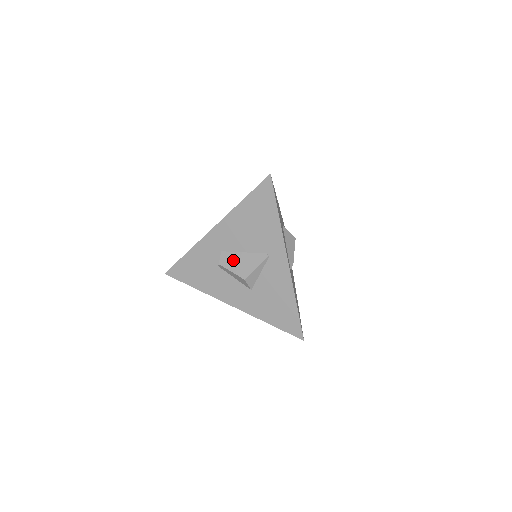
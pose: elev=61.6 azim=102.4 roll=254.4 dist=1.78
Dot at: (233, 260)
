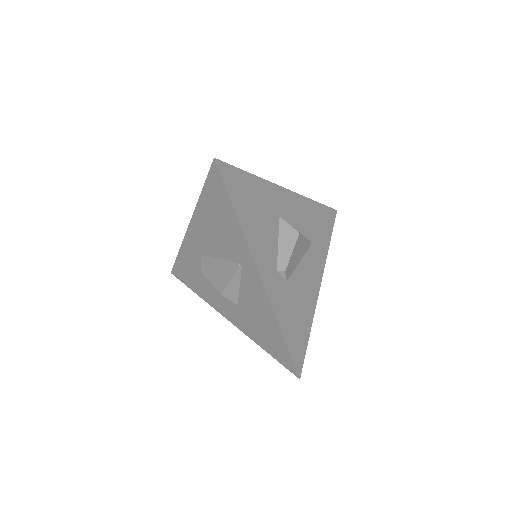
Dot at: (211, 267)
